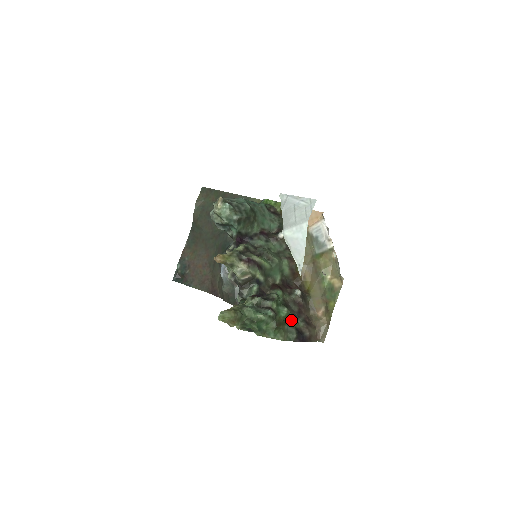
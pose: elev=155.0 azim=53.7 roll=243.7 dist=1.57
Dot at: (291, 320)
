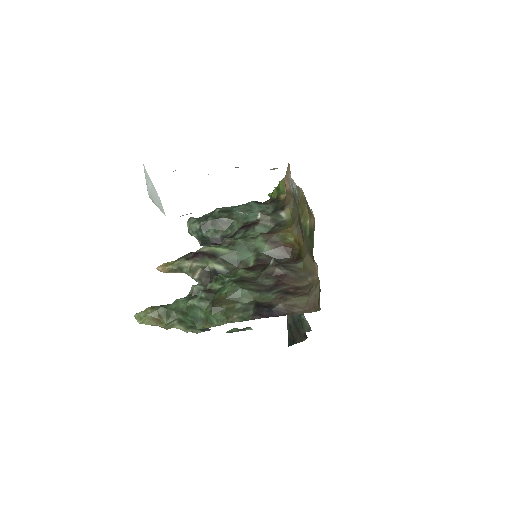
Dot at: (247, 295)
